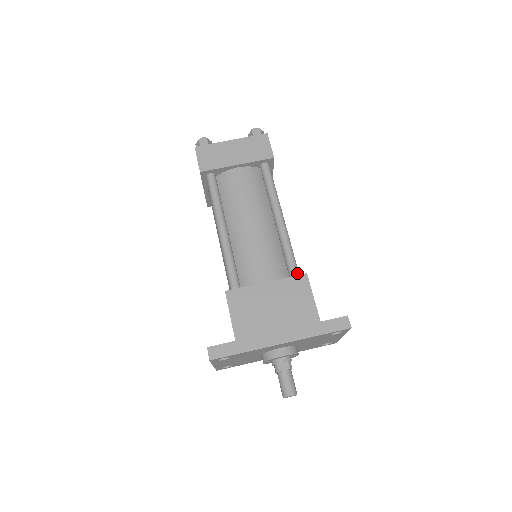
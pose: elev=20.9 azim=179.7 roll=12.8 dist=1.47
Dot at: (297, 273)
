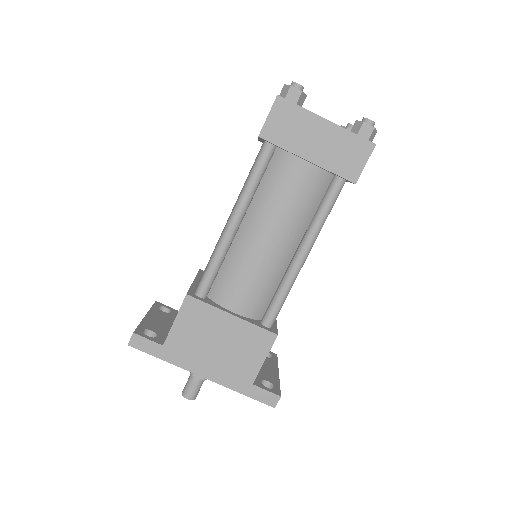
Dot at: (271, 324)
